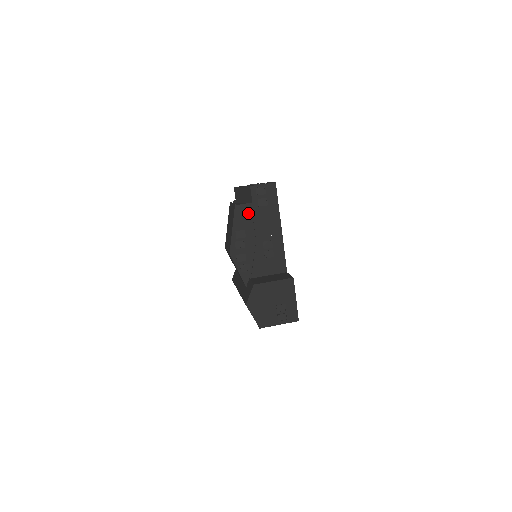
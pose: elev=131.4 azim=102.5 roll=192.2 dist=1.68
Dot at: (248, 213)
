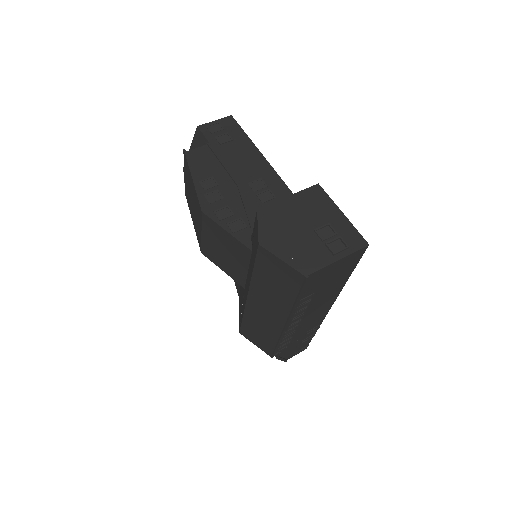
Dot at: (208, 156)
